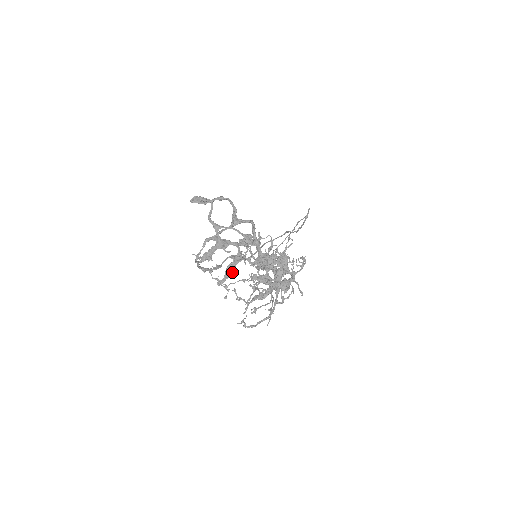
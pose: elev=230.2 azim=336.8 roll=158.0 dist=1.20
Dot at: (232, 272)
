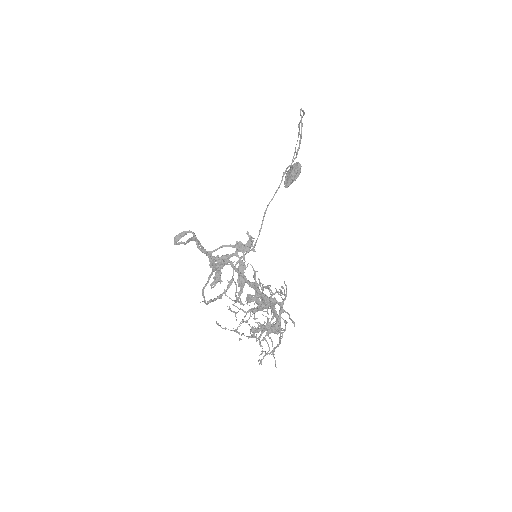
Dot at: (243, 283)
